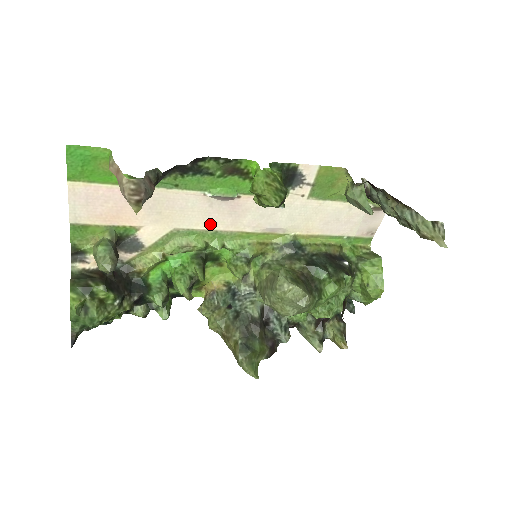
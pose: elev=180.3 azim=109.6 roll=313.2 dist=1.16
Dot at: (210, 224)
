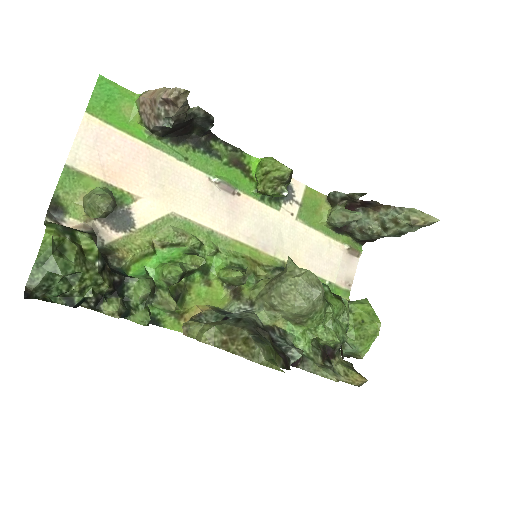
Dot at: (208, 219)
